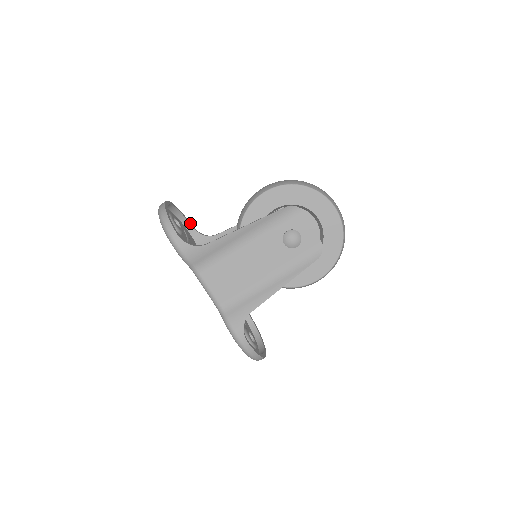
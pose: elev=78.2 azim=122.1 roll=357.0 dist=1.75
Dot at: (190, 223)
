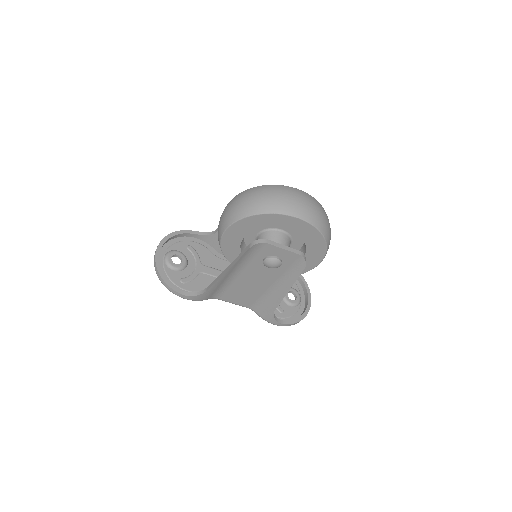
Dot at: (189, 231)
